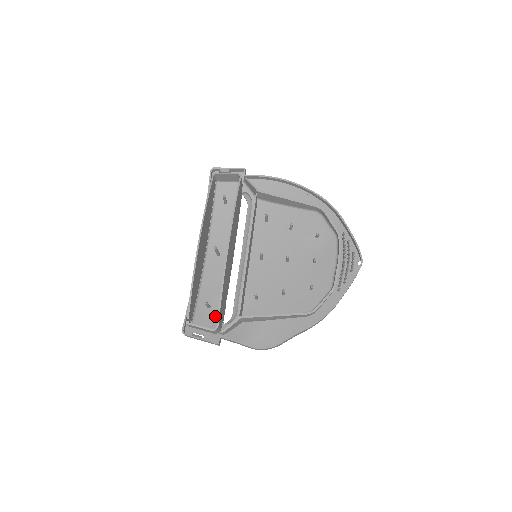
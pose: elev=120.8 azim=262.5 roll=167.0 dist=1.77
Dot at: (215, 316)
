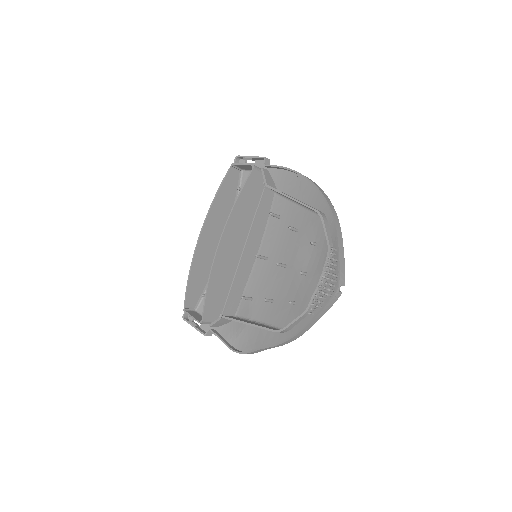
Dot at: occluded
